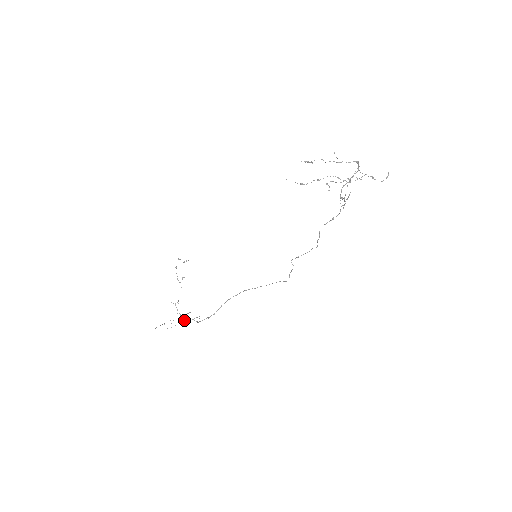
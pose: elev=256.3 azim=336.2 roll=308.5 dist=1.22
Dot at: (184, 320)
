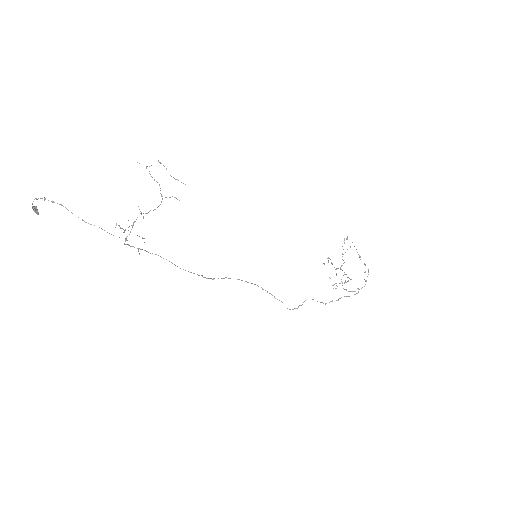
Dot at: (34, 210)
